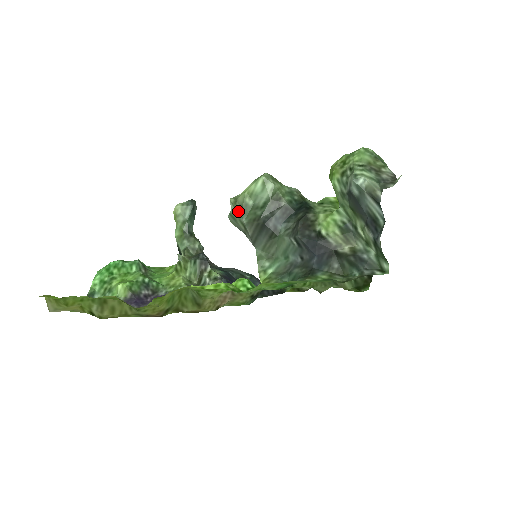
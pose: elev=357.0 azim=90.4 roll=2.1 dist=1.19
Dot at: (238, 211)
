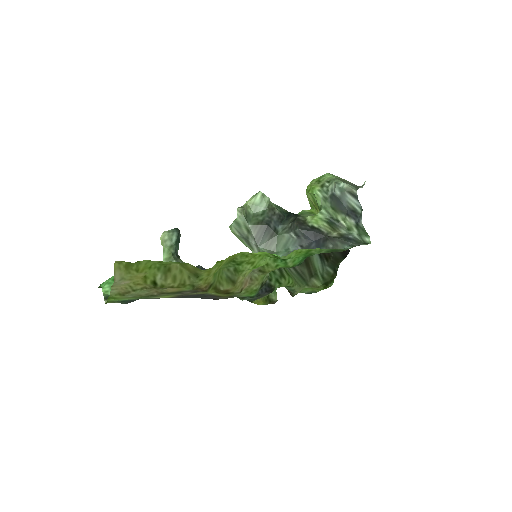
Dot at: (244, 217)
